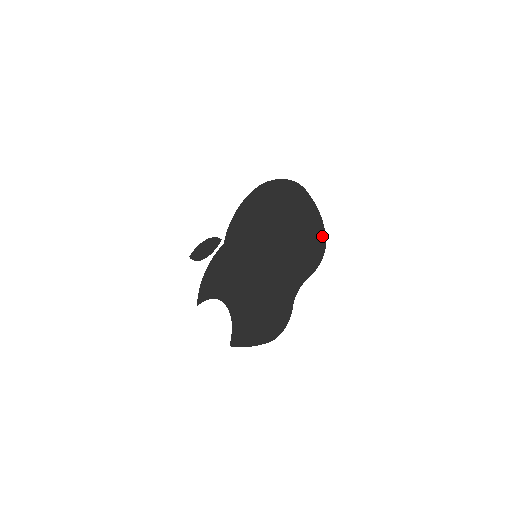
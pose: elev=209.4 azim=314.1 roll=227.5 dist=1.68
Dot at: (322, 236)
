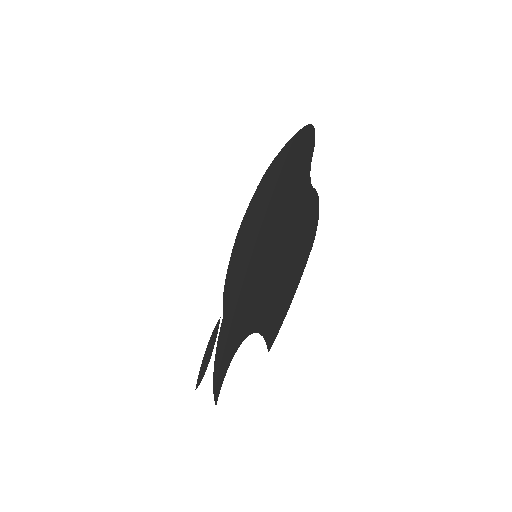
Dot at: (303, 131)
